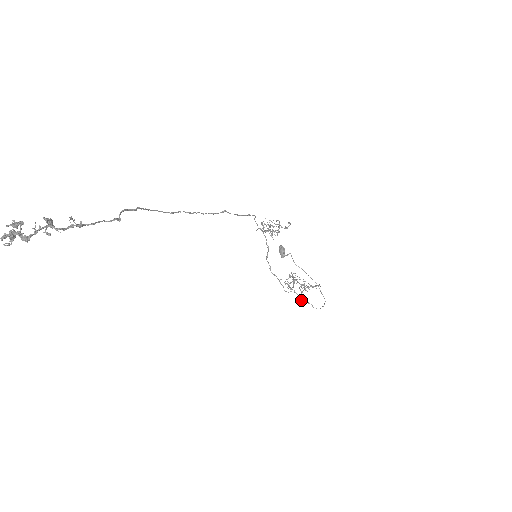
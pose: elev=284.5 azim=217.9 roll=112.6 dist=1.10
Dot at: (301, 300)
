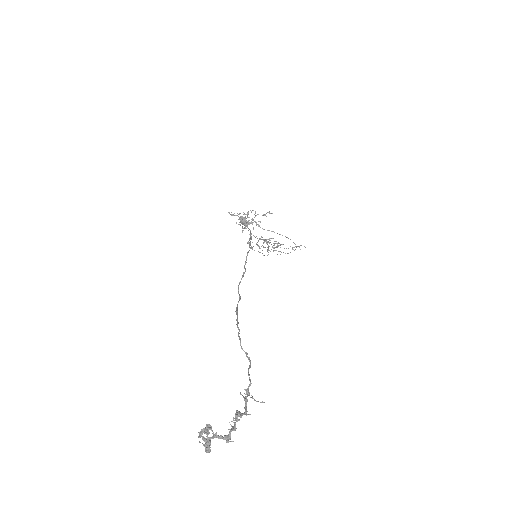
Dot at: occluded
